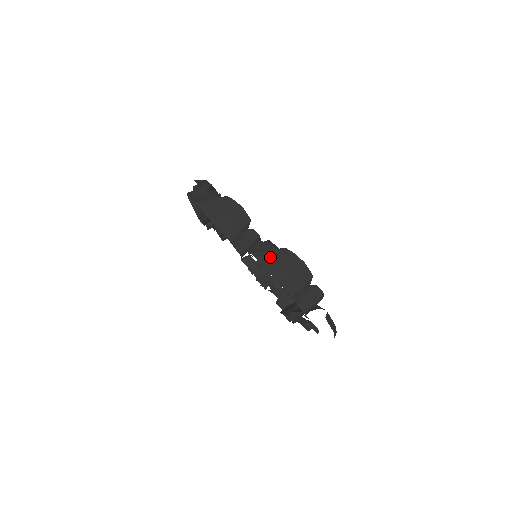
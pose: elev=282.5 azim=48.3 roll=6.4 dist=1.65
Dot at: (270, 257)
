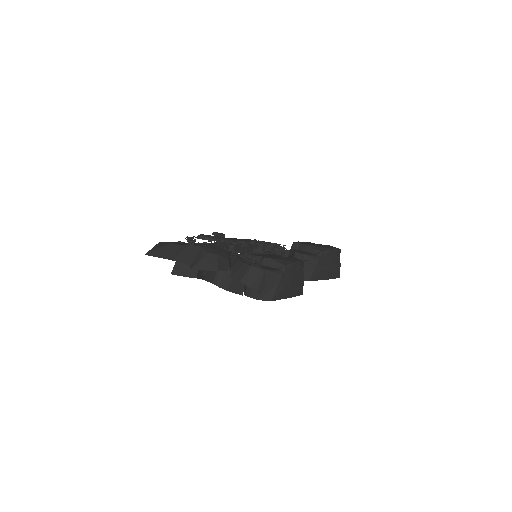
Dot at: (321, 270)
